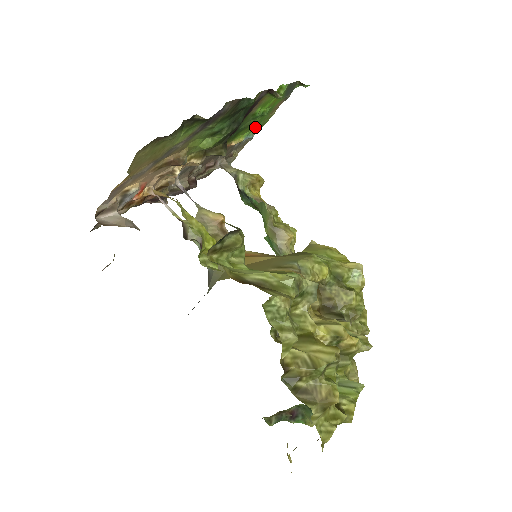
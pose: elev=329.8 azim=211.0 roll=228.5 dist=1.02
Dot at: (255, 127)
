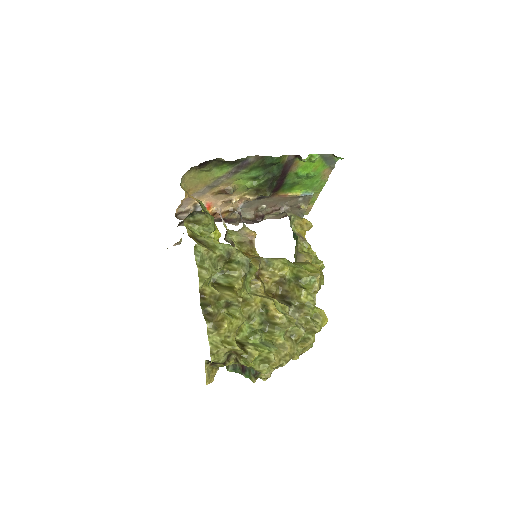
Dot at: (312, 187)
